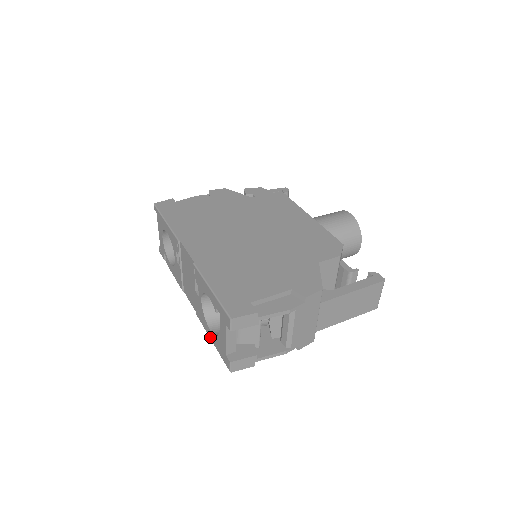
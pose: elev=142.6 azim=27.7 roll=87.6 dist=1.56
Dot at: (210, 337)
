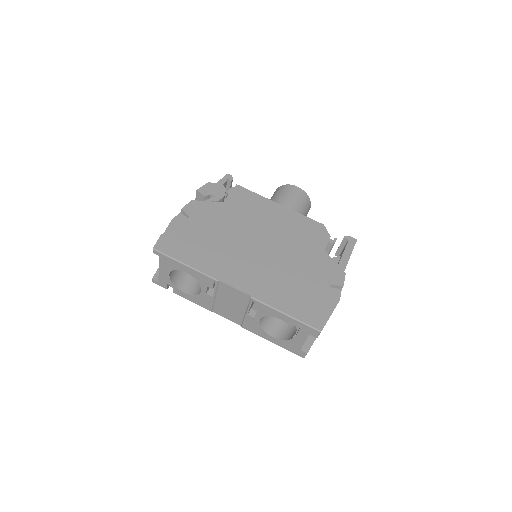
Dot at: (270, 340)
